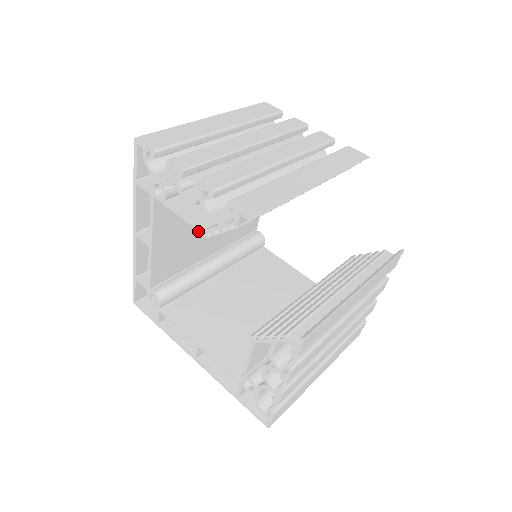
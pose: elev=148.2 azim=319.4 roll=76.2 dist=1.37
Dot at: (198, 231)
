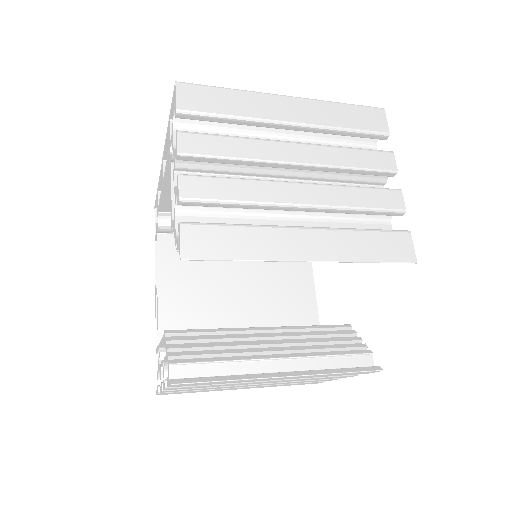
Dot at: occluded
